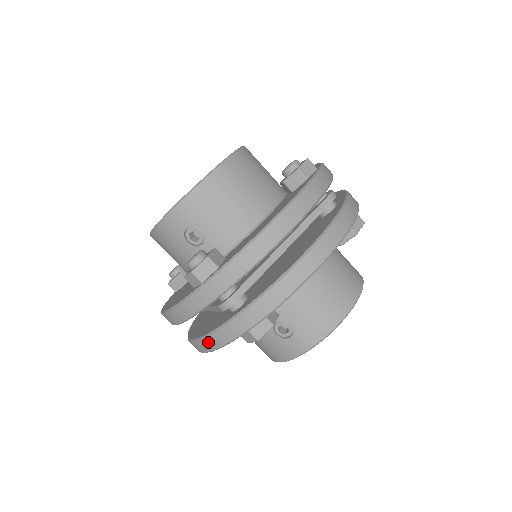
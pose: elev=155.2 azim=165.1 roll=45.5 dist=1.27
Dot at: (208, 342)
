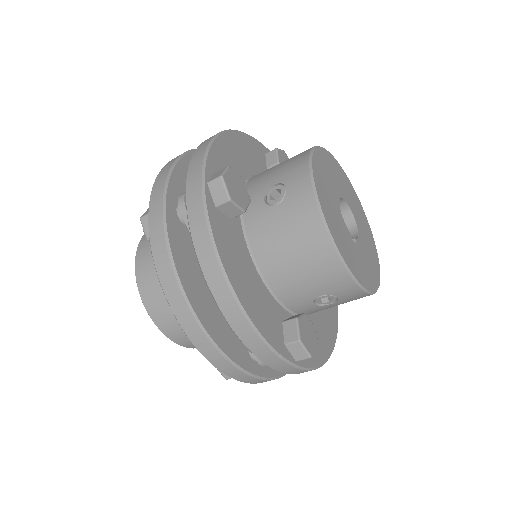
Dot at: (199, 241)
